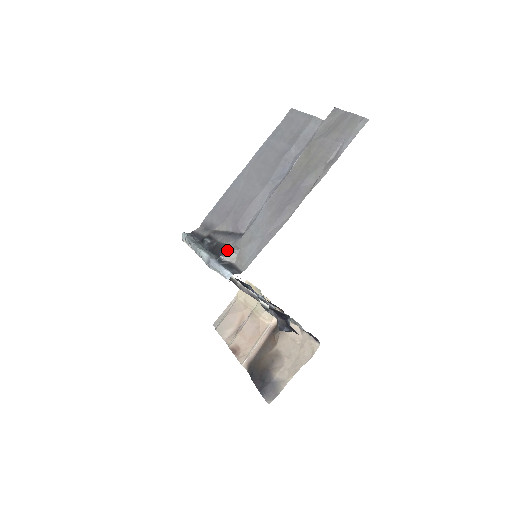
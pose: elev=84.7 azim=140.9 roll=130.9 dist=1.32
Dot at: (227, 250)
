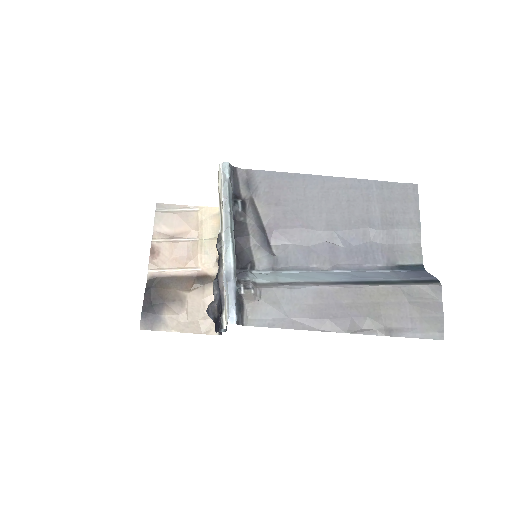
Dot at: (252, 291)
